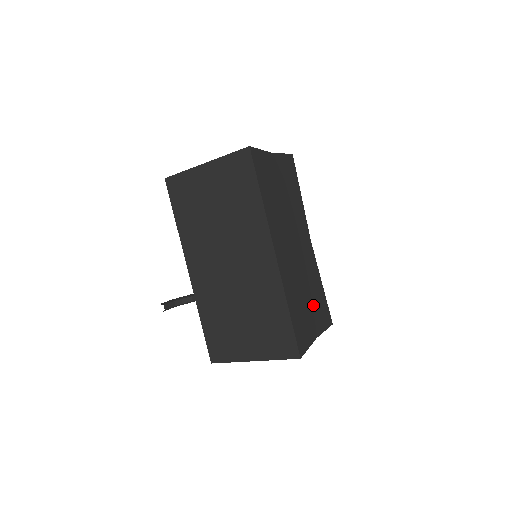
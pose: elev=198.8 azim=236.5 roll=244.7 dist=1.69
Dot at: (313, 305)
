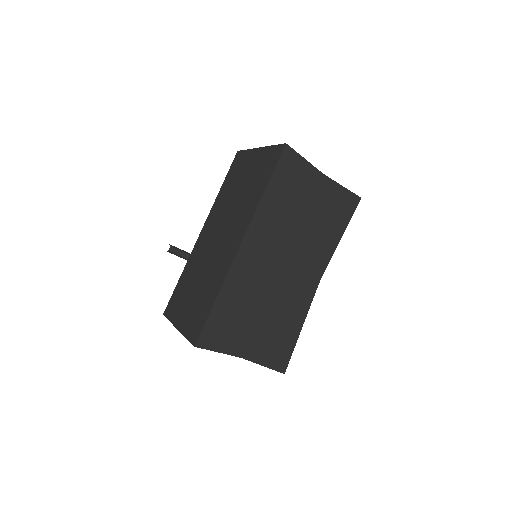
Dot at: (265, 330)
